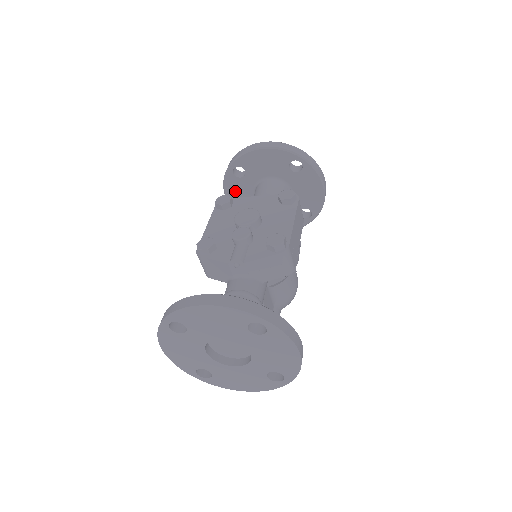
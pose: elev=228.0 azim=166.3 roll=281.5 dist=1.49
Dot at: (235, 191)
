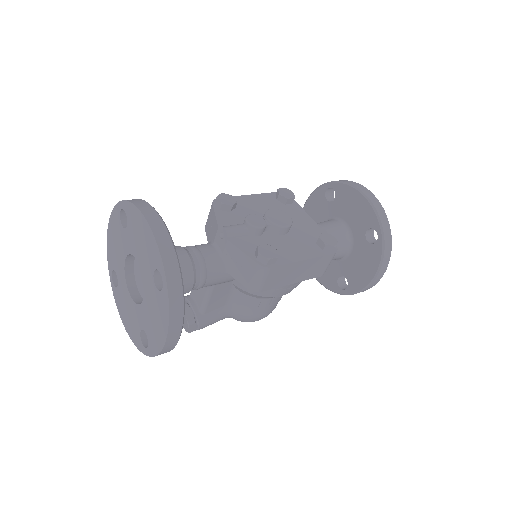
Dot at: (314, 207)
